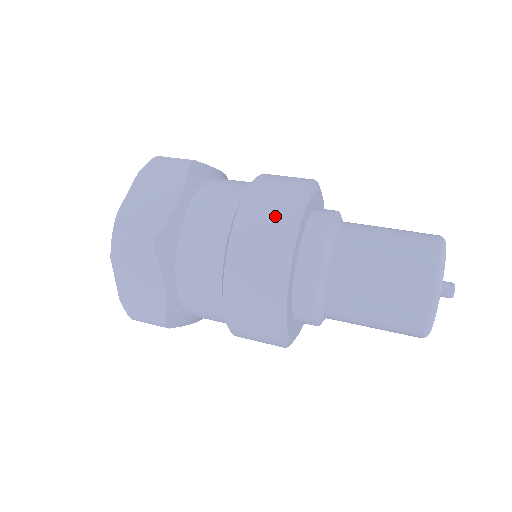
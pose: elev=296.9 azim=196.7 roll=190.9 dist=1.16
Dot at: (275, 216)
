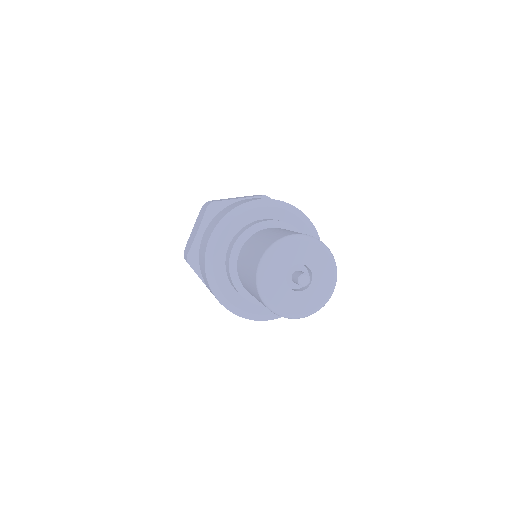
Dot at: occluded
